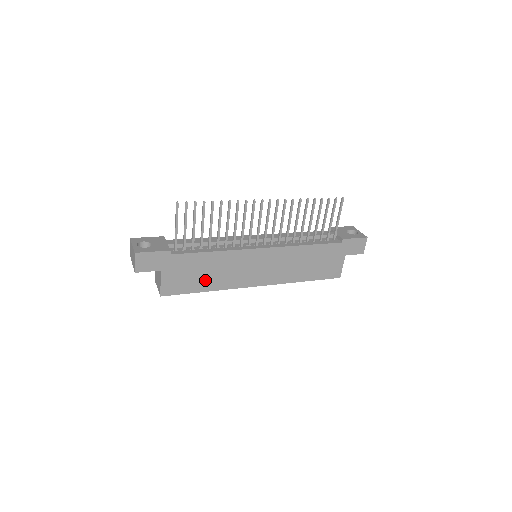
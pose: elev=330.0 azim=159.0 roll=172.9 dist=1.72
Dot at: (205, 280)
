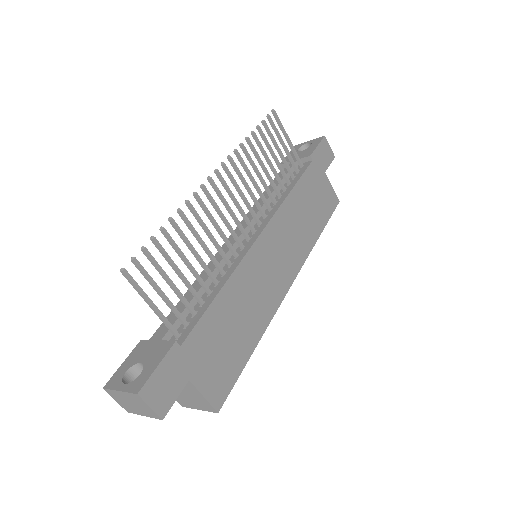
Dot at: (242, 336)
